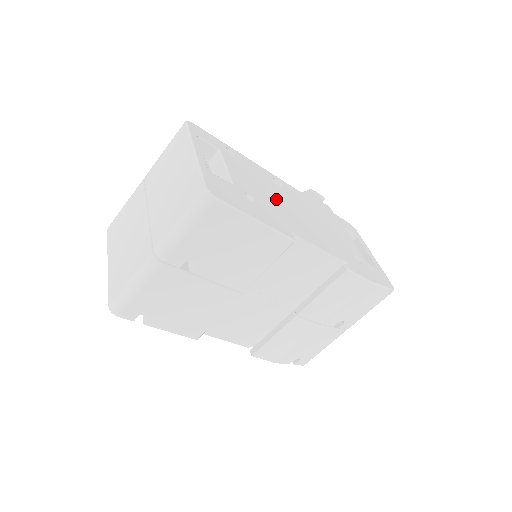
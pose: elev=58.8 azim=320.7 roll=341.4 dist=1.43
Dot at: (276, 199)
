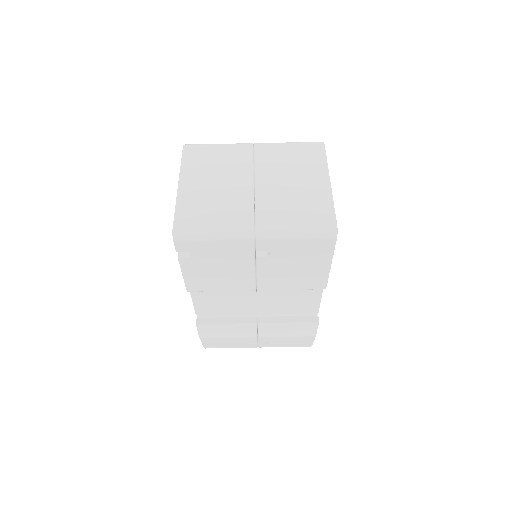
Dot at: occluded
